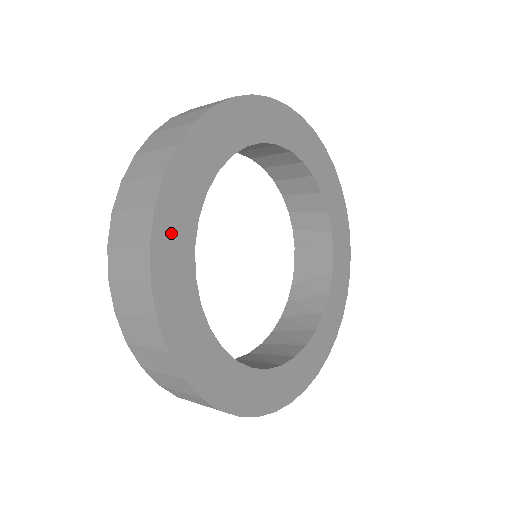
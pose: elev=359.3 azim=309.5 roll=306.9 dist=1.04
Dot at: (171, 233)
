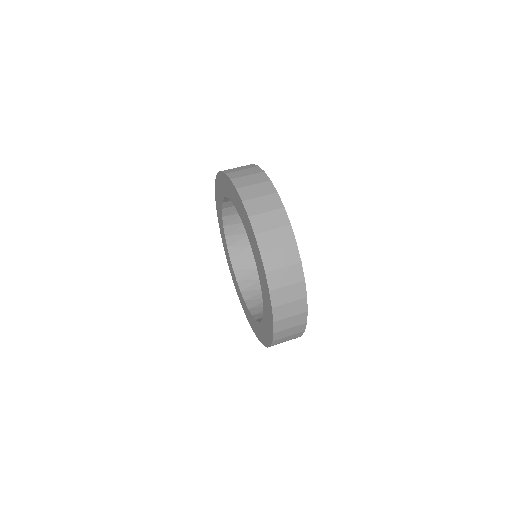
Dot at: occluded
